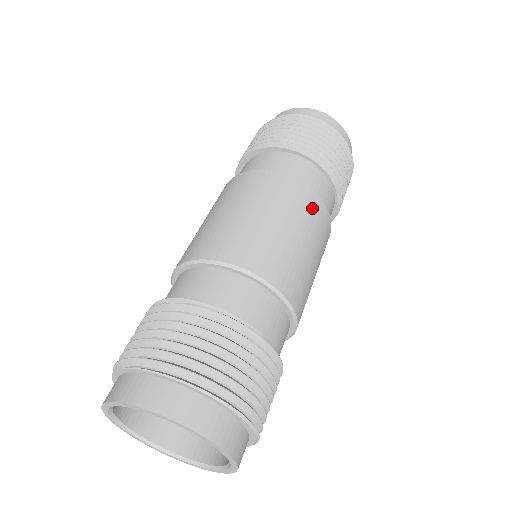
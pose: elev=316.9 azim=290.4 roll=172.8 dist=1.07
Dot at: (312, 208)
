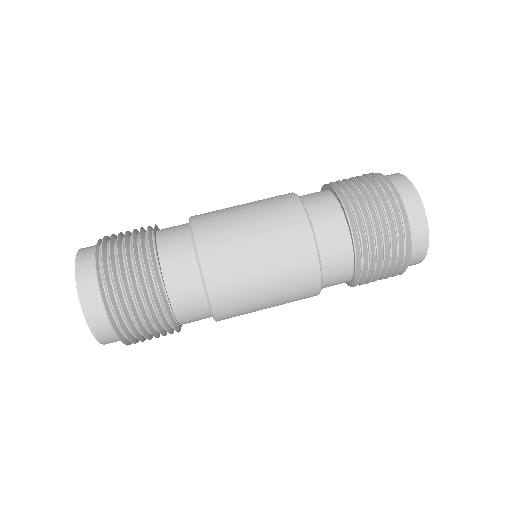
Dot at: (303, 272)
